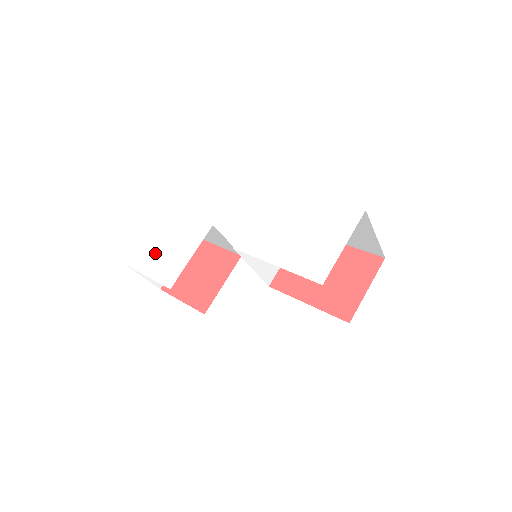
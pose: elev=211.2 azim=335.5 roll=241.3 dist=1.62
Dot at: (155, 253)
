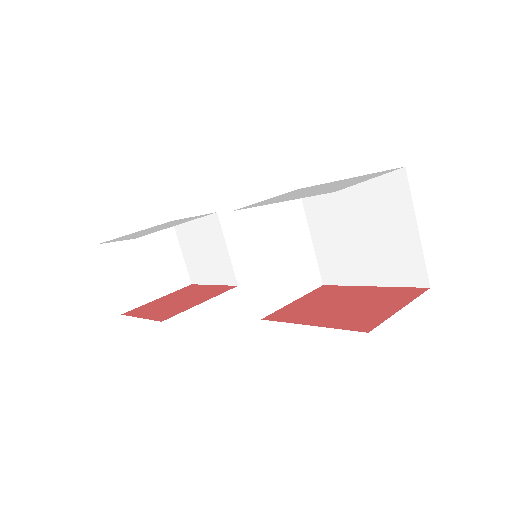
Dot at: (138, 233)
